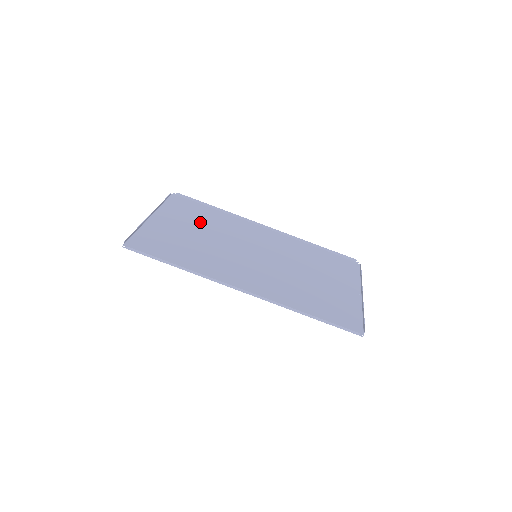
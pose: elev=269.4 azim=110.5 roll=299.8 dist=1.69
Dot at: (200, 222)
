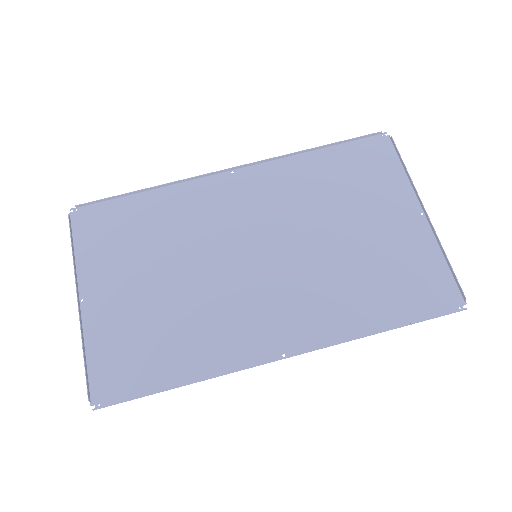
Dot at: (145, 247)
